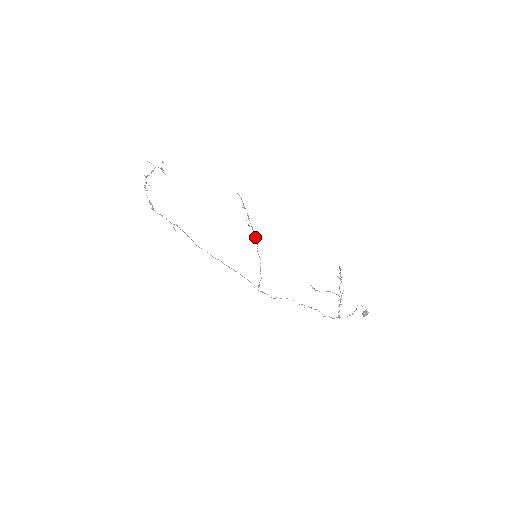
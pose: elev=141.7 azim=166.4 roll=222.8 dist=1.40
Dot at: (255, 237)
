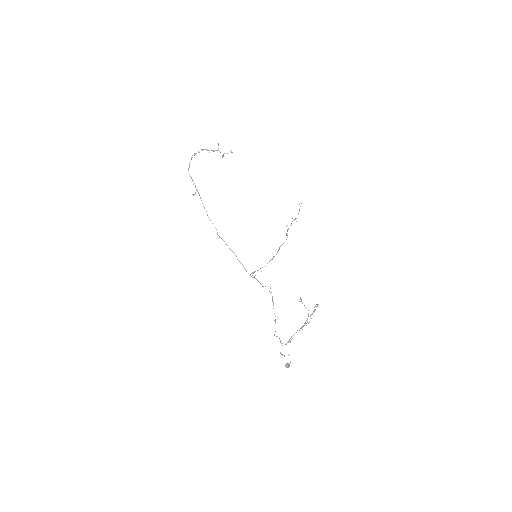
Dot at: (287, 235)
